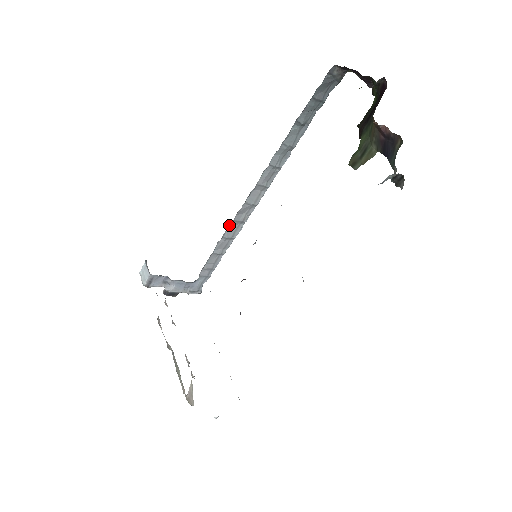
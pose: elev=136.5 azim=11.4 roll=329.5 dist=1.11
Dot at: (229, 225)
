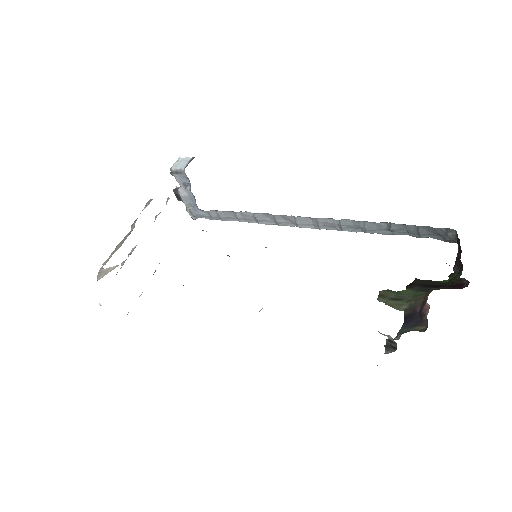
Dot at: (267, 213)
